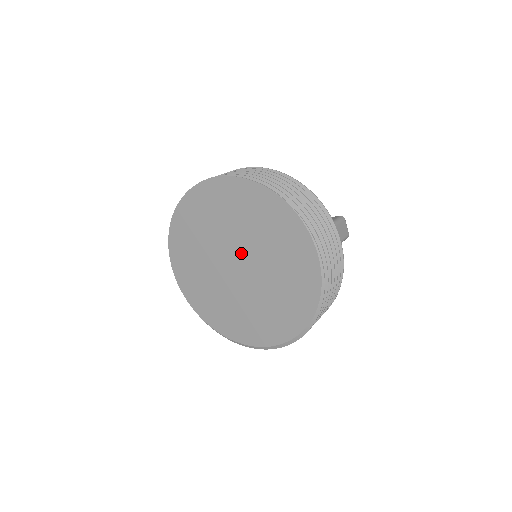
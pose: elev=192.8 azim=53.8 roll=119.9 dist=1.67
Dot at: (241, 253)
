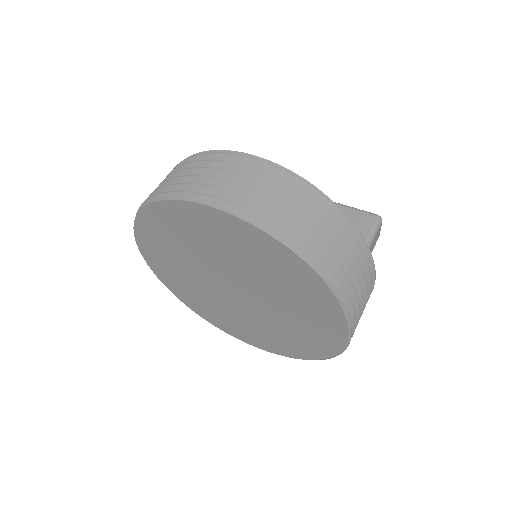
Dot at: (243, 285)
